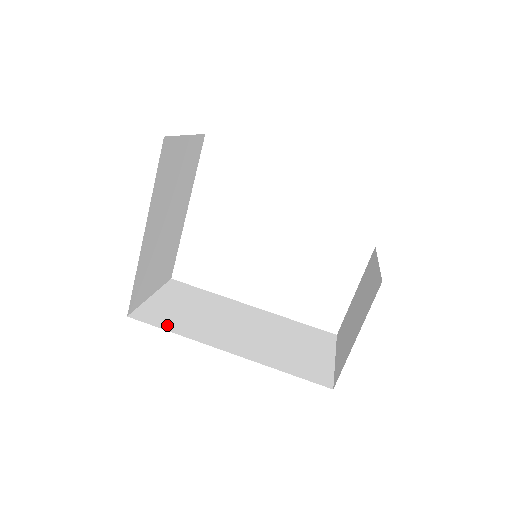
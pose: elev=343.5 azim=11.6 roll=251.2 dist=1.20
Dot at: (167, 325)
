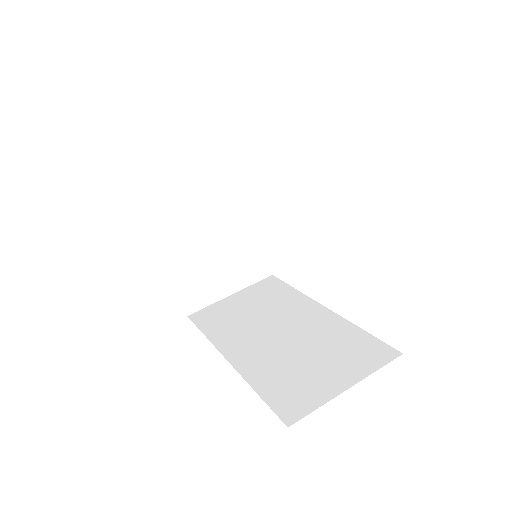
Dot at: (208, 326)
